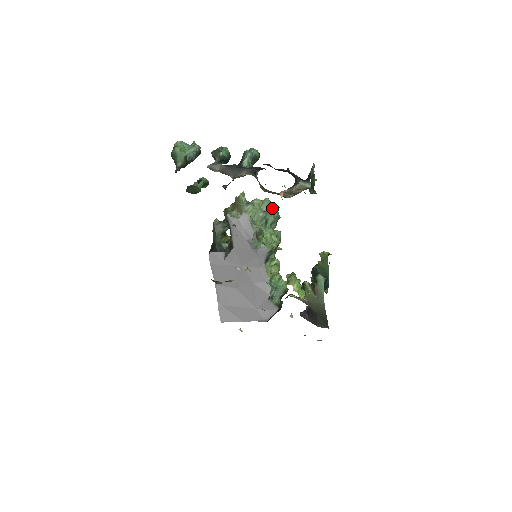
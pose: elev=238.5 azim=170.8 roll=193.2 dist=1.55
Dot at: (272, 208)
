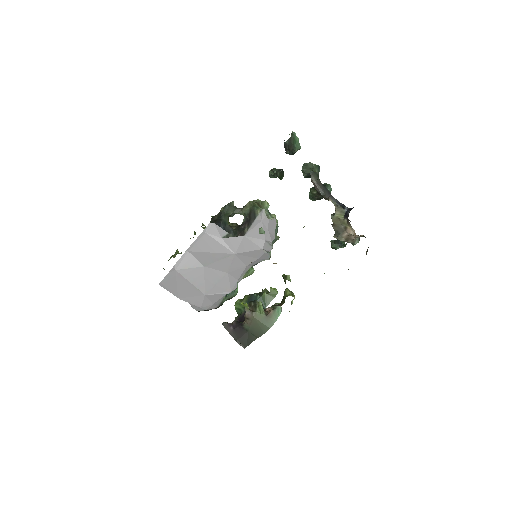
Dot at: (276, 230)
